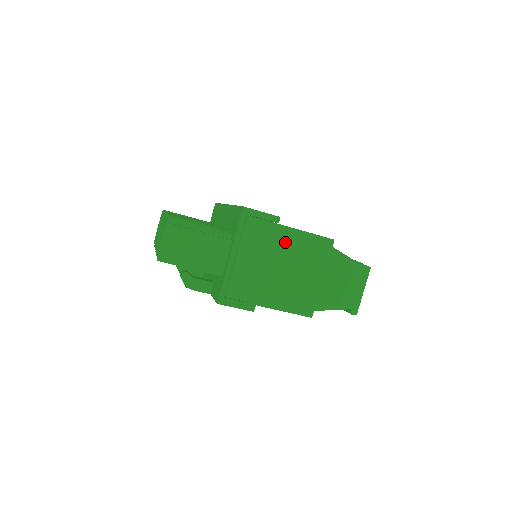
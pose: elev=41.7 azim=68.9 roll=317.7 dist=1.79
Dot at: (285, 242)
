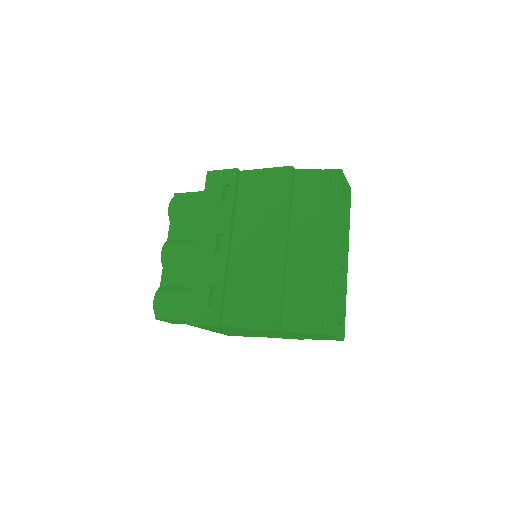
Dot at: (238, 329)
